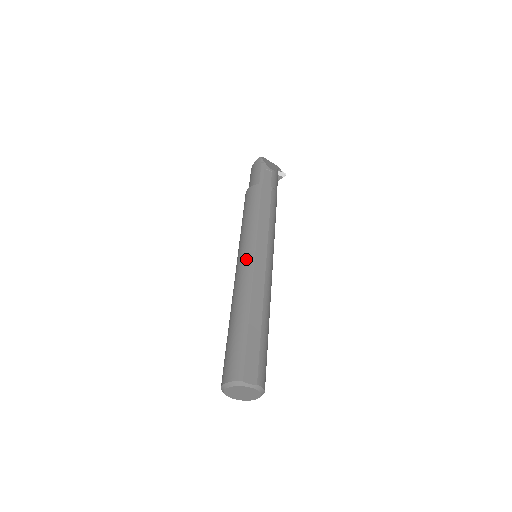
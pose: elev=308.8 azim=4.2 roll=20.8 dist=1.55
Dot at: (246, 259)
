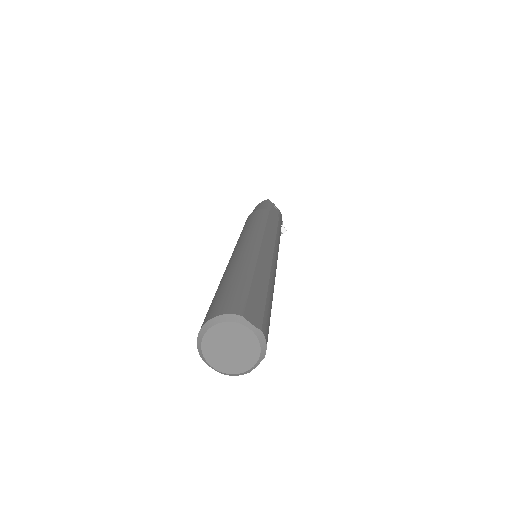
Dot at: (251, 240)
